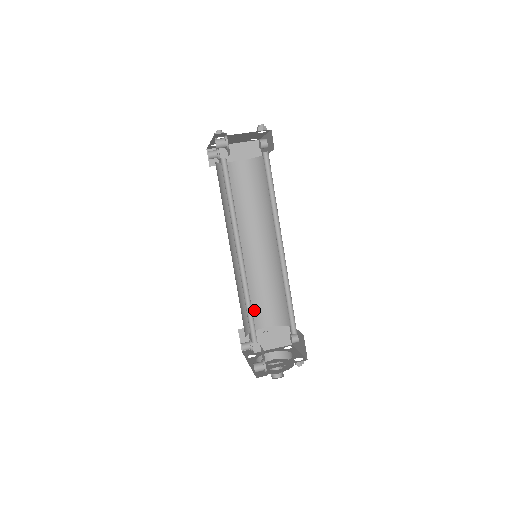
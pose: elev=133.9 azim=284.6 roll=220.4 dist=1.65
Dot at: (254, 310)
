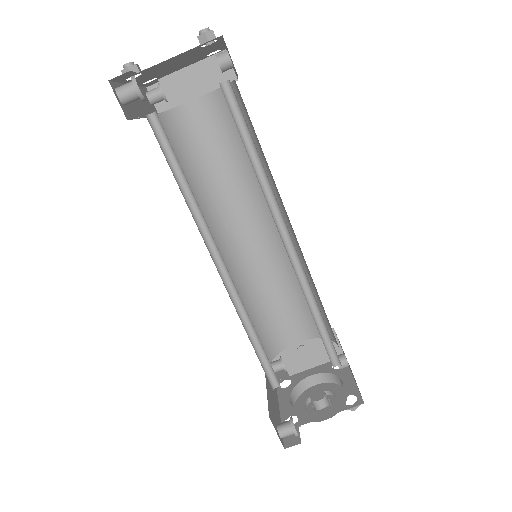
Dot at: (276, 322)
